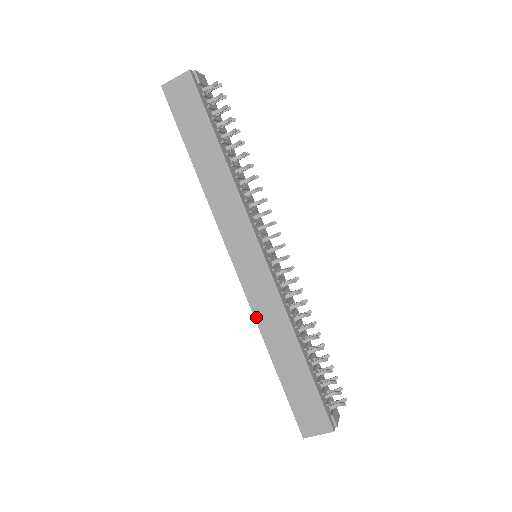
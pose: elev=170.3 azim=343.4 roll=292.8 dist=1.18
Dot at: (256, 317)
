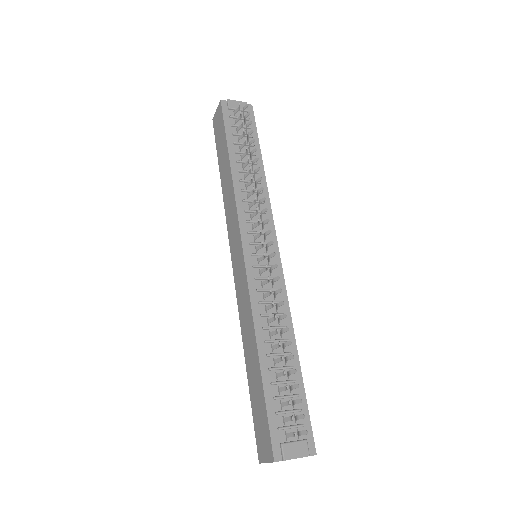
Dot at: (239, 315)
